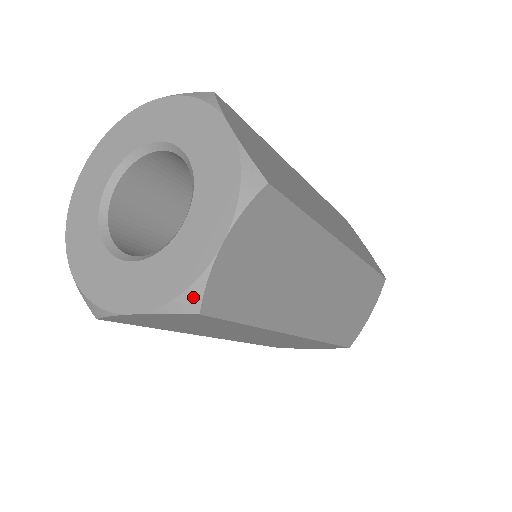
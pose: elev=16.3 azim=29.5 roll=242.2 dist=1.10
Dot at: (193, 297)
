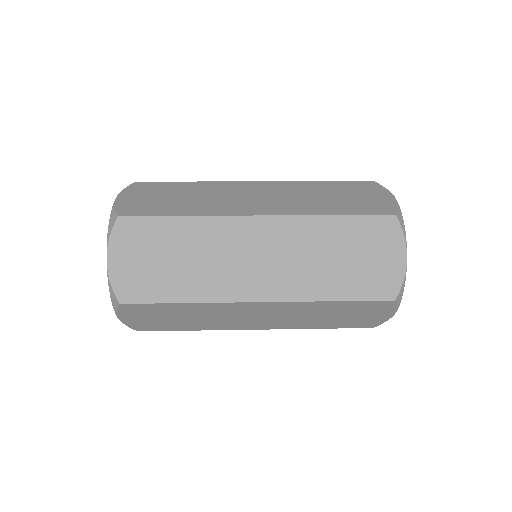
Dot at: occluded
